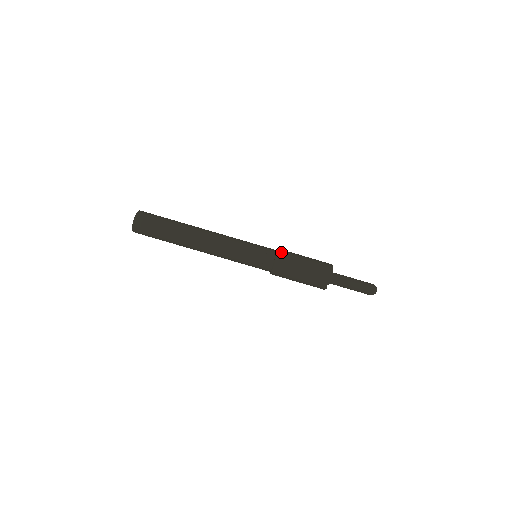
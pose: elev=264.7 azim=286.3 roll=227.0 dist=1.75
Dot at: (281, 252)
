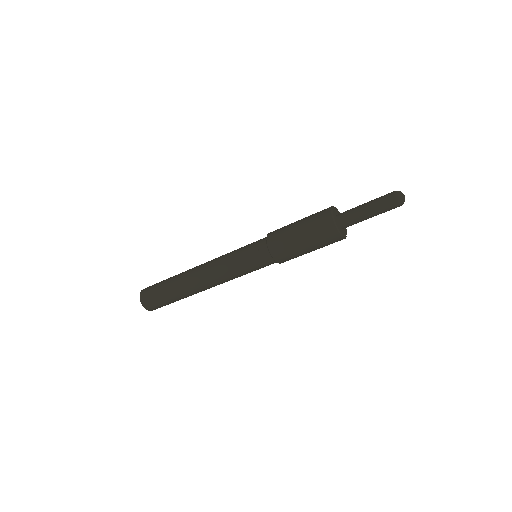
Dot at: (274, 253)
